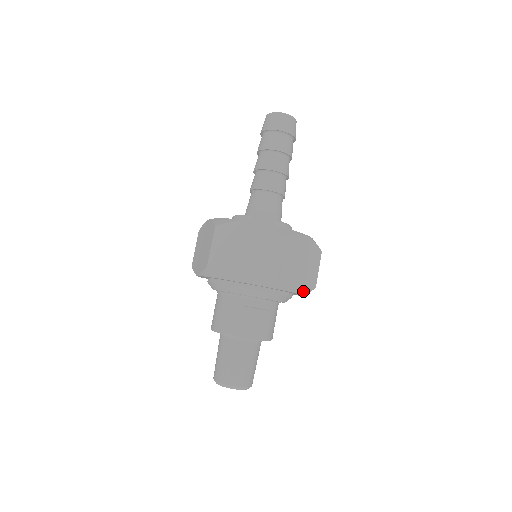
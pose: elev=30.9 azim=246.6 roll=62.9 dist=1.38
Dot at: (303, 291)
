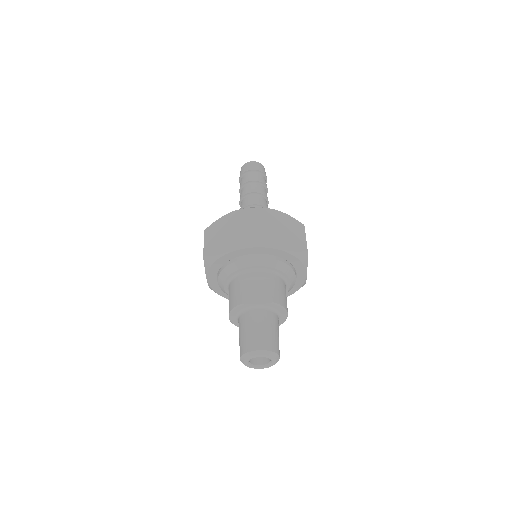
Dot at: (291, 250)
